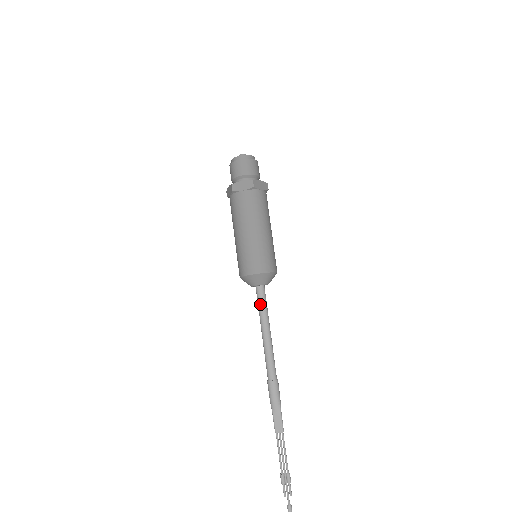
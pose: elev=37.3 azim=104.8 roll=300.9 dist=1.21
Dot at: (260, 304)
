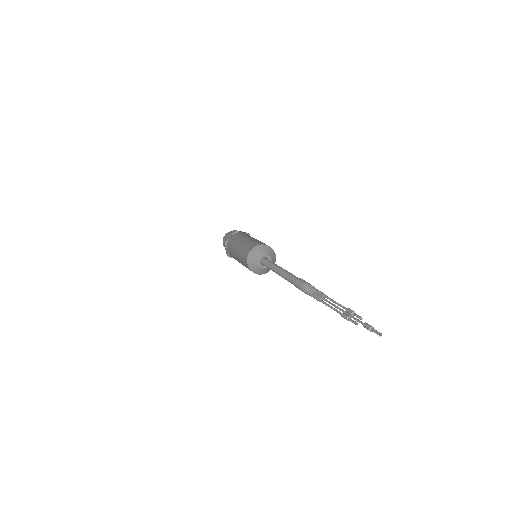
Dot at: (267, 264)
